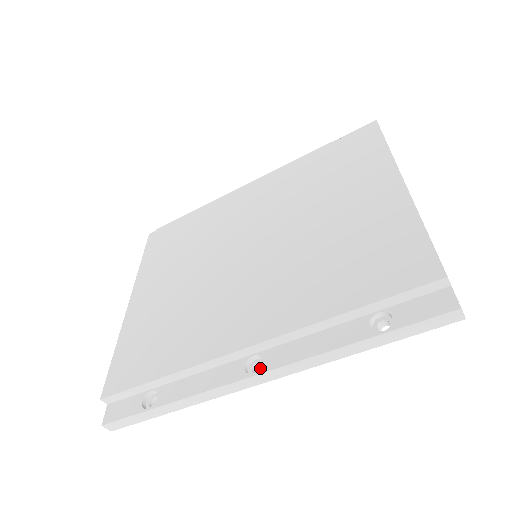
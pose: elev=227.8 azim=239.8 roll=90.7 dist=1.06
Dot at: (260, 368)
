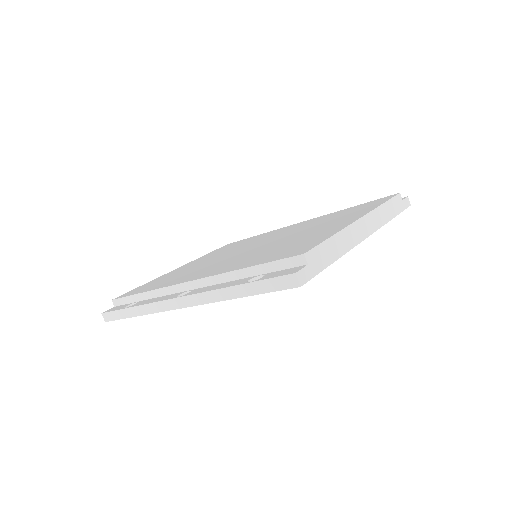
Dot at: (184, 295)
